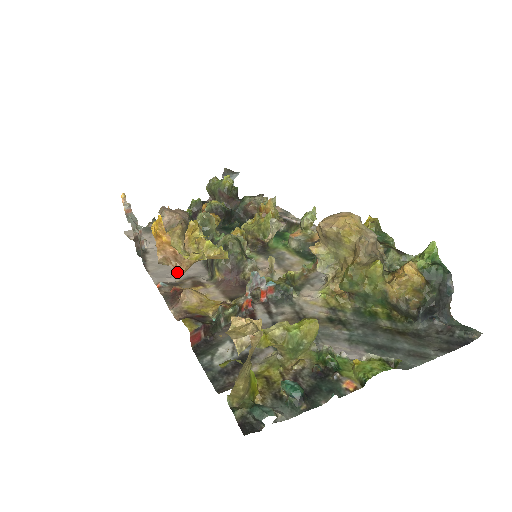
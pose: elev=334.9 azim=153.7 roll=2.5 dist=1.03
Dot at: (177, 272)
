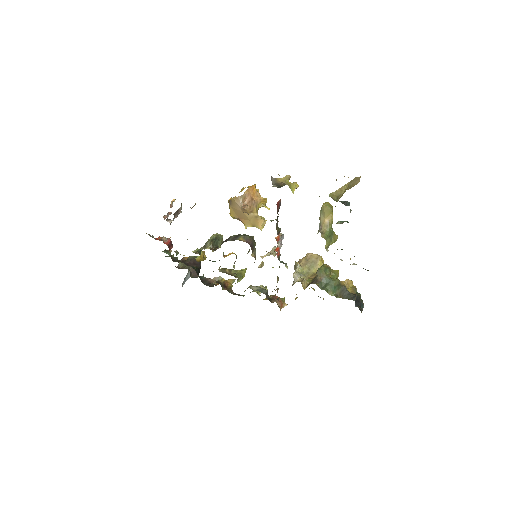
Dot at: (245, 207)
